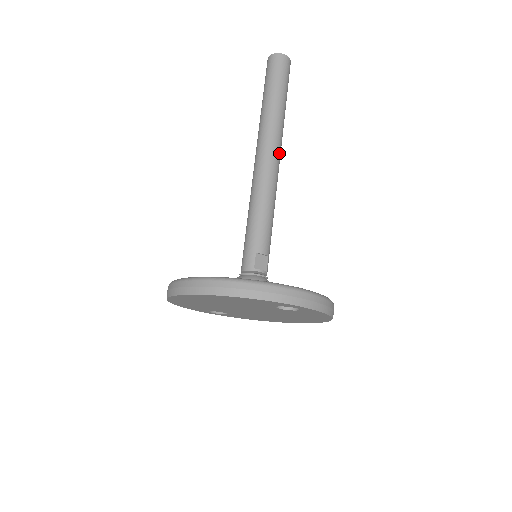
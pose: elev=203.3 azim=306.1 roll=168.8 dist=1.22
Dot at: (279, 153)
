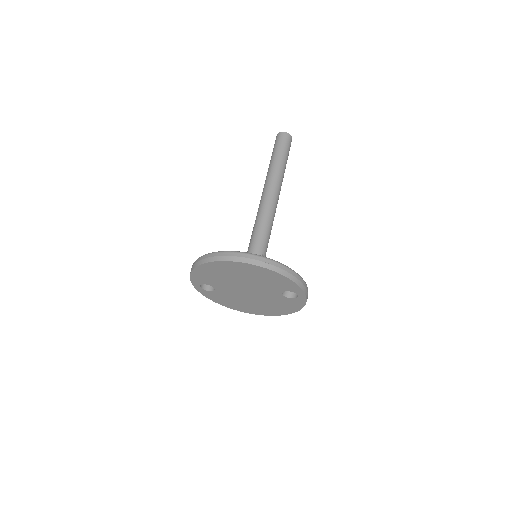
Dot at: occluded
